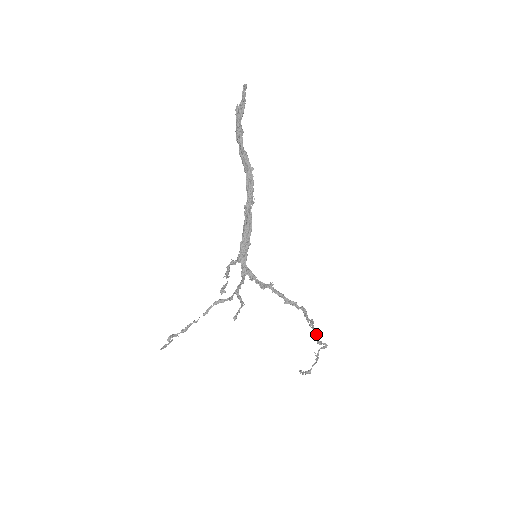
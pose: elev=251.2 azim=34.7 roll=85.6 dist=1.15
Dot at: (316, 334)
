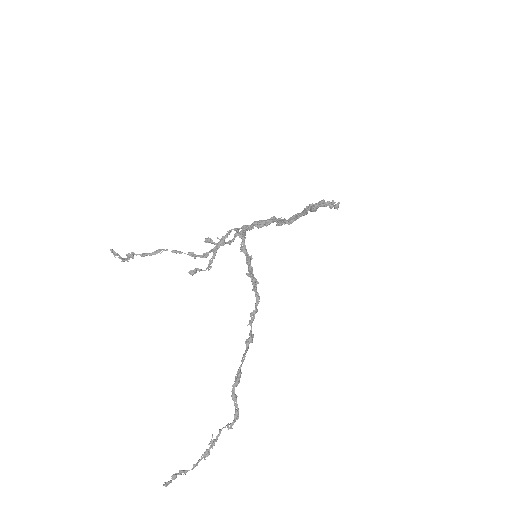
Dot at: occluded
